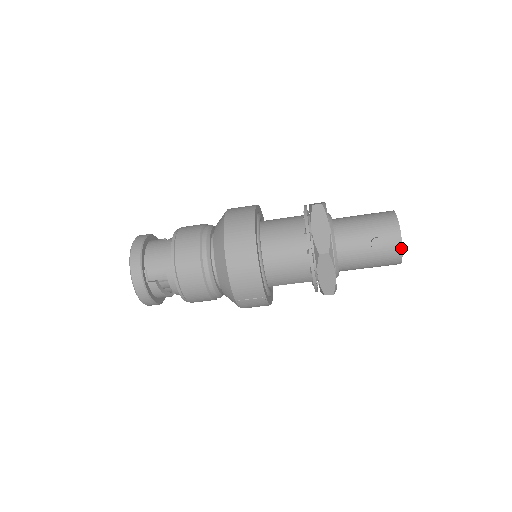
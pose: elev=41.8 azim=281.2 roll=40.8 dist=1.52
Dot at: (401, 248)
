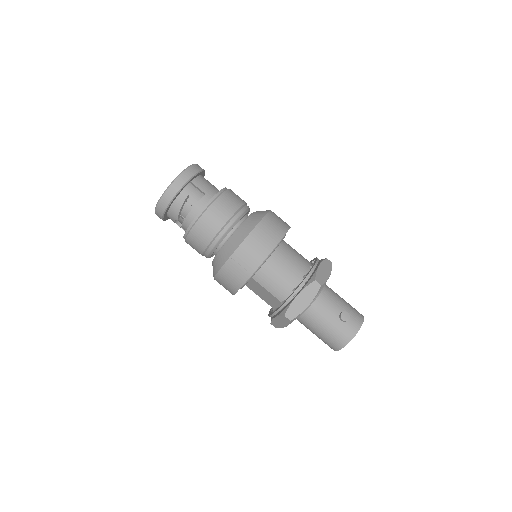
Dot at: (355, 334)
